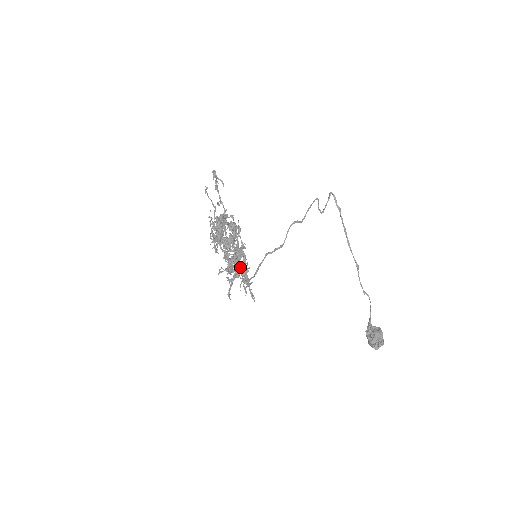
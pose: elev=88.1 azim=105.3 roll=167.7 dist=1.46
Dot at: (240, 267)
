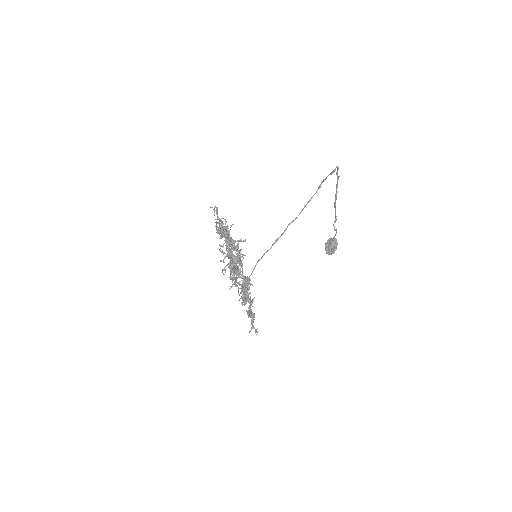
Dot at: occluded
